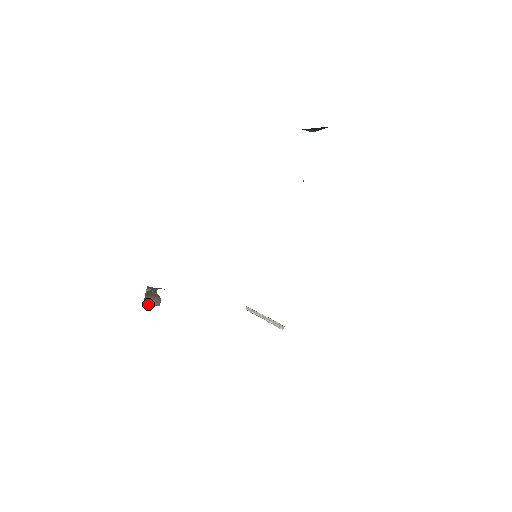
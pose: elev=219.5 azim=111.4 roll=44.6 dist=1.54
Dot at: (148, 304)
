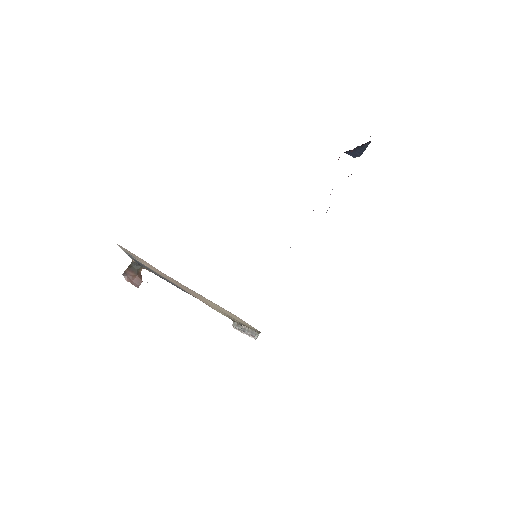
Dot at: (126, 280)
